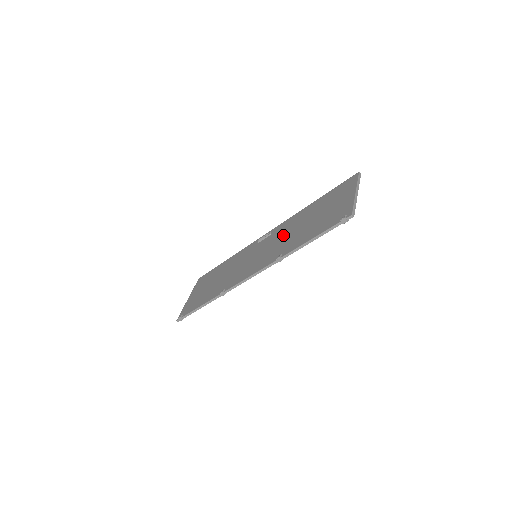
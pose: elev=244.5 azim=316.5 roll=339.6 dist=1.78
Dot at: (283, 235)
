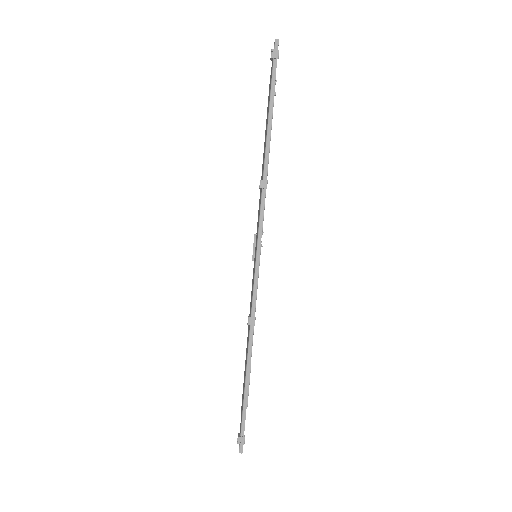
Dot at: occluded
